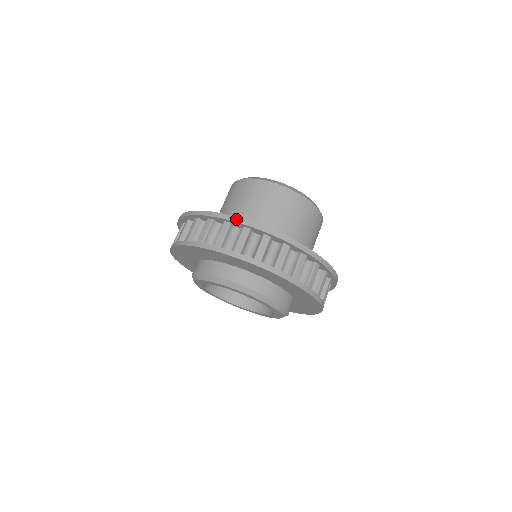
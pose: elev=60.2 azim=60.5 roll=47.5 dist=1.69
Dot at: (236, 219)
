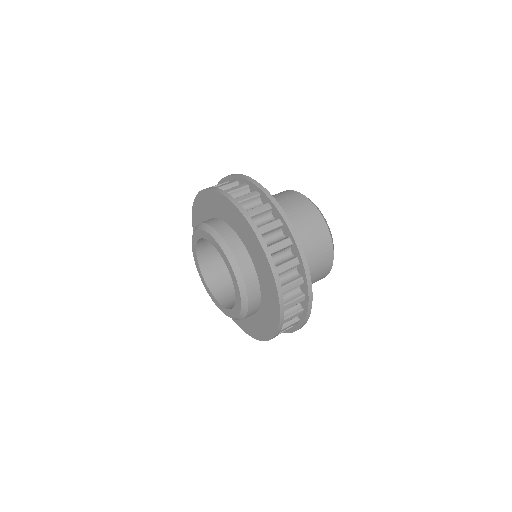
Dot at: (254, 181)
